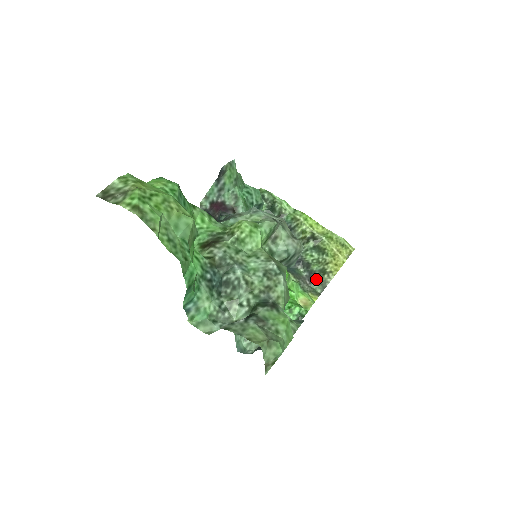
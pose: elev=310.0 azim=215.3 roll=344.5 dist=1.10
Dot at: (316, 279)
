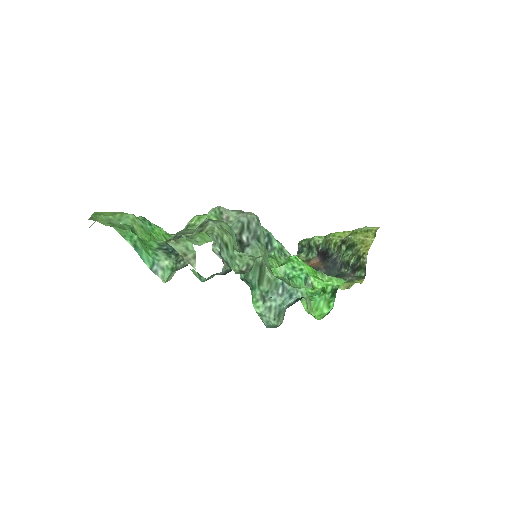
Dot at: (357, 268)
